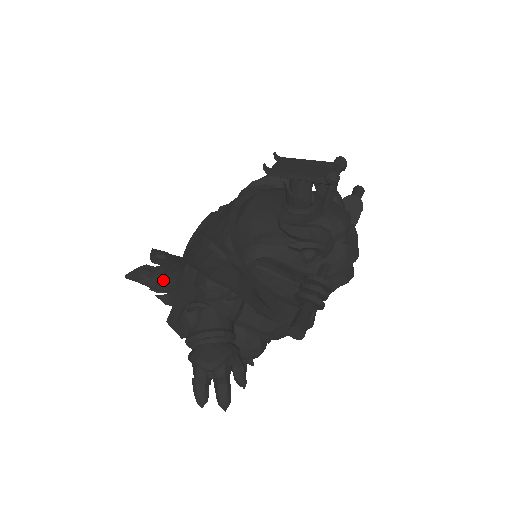
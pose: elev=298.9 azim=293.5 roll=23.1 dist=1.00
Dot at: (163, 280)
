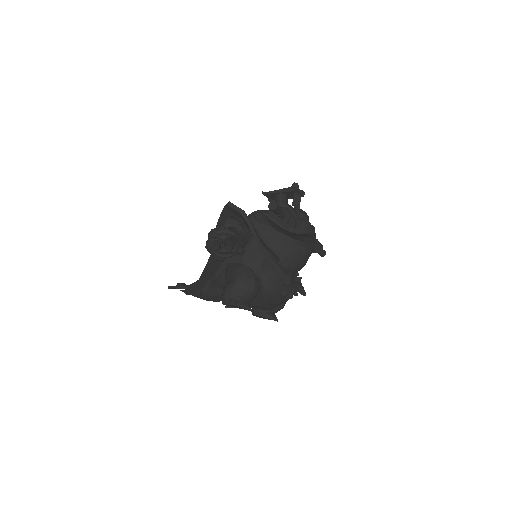
Dot at: (194, 282)
